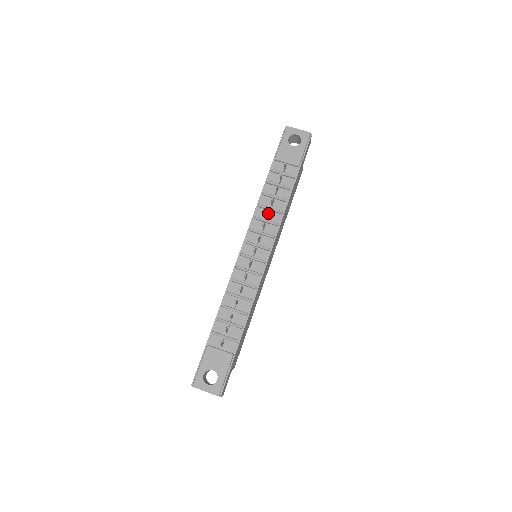
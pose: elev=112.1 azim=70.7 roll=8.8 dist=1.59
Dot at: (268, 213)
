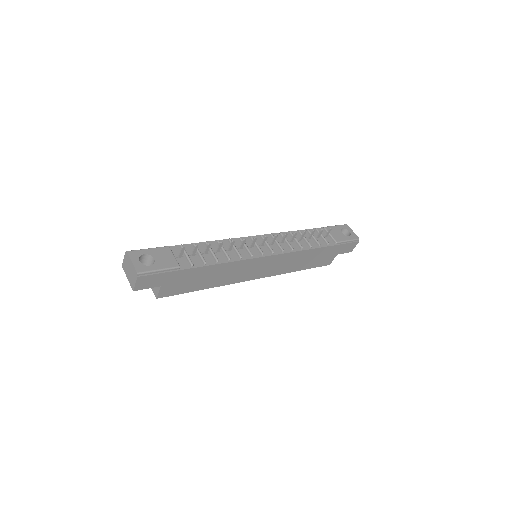
Dot at: (294, 236)
